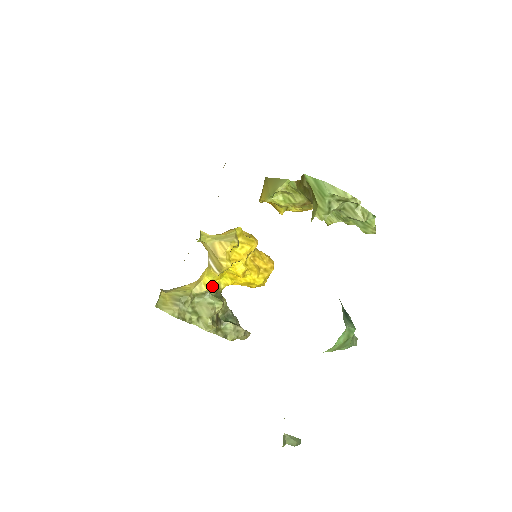
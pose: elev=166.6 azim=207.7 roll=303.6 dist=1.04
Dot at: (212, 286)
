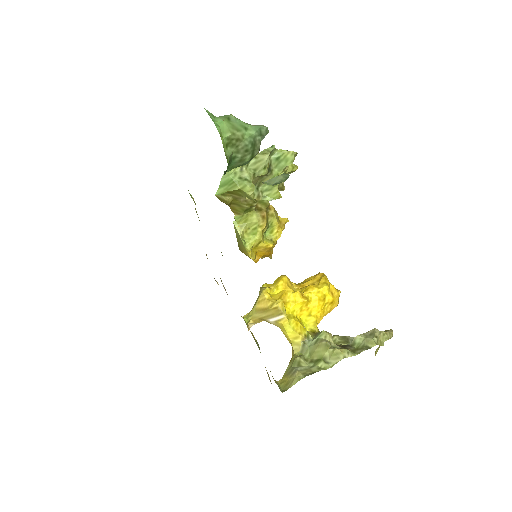
Dot at: (300, 333)
